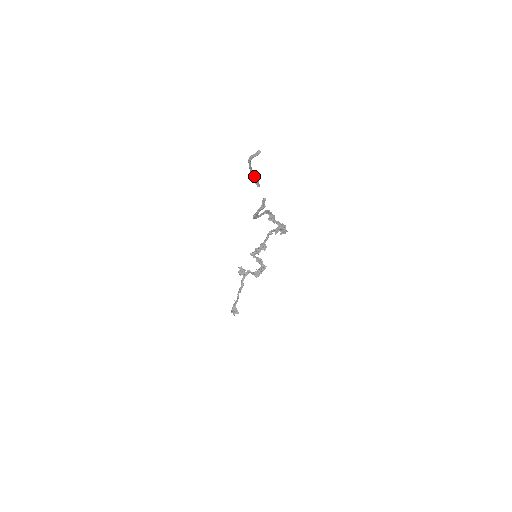
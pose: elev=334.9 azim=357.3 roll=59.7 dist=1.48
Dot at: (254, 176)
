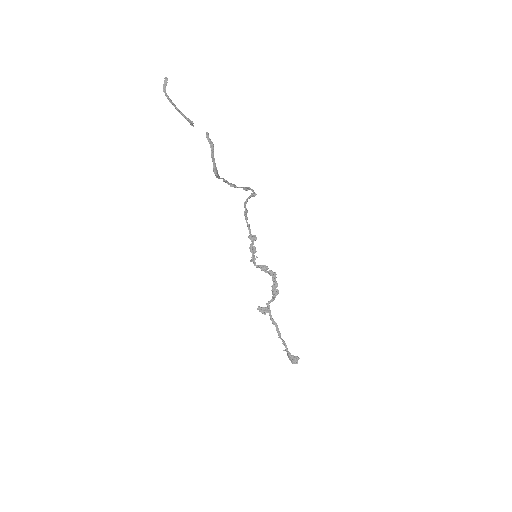
Dot at: (181, 112)
